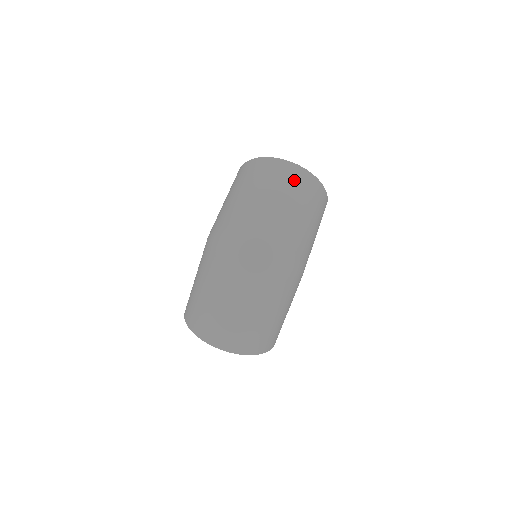
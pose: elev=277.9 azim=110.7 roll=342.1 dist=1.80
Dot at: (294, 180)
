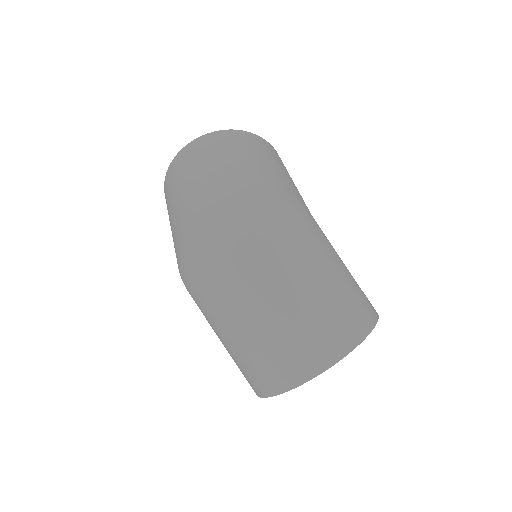
Dot at: (202, 150)
